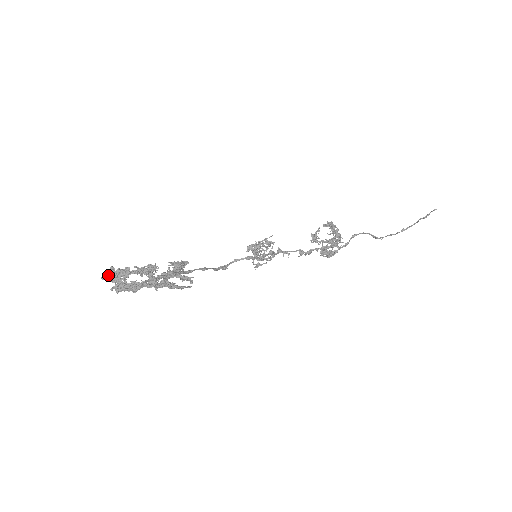
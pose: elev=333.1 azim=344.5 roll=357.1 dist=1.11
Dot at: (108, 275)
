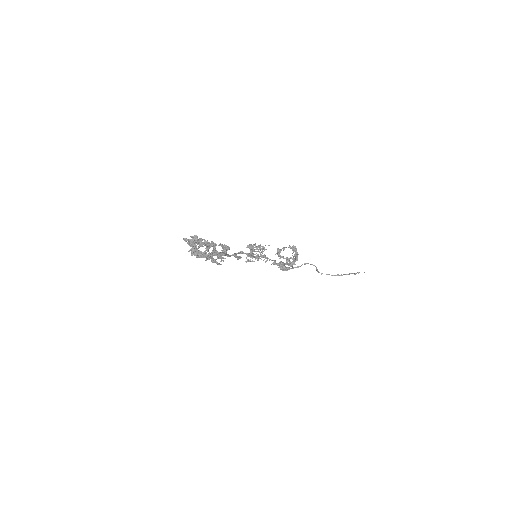
Dot at: (191, 240)
